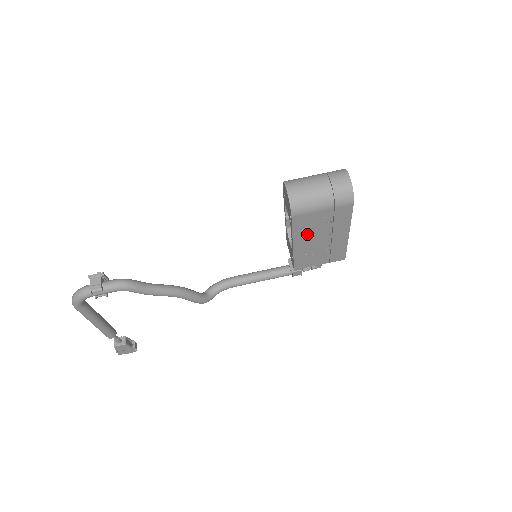
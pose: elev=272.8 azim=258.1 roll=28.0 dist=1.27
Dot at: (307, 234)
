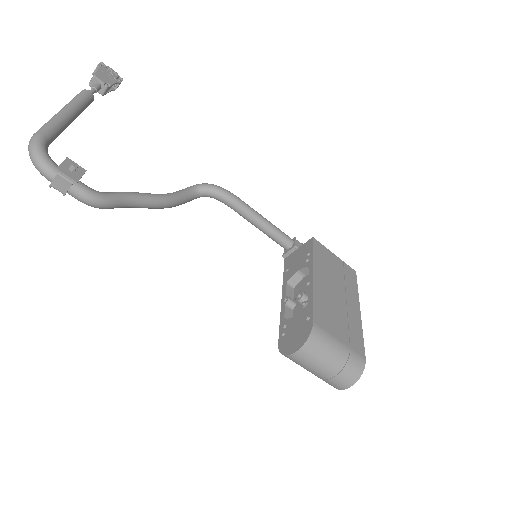
Dot at: occluded
